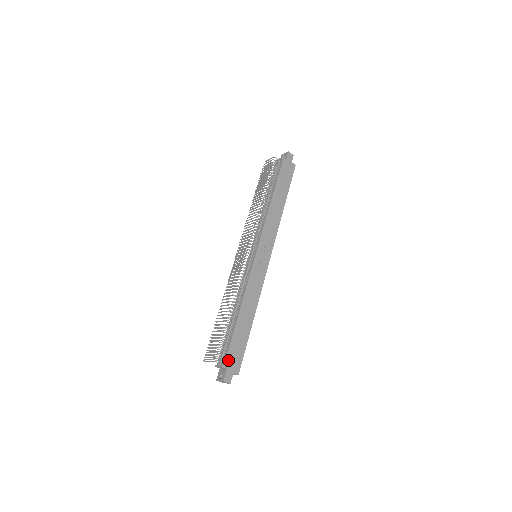
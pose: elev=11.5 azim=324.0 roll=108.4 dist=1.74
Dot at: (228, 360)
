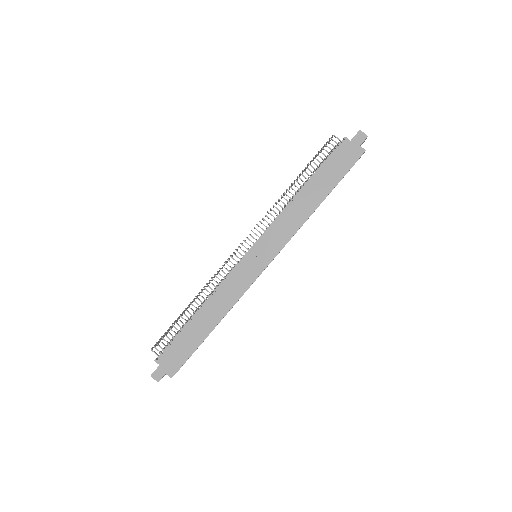
Dot at: (165, 357)
